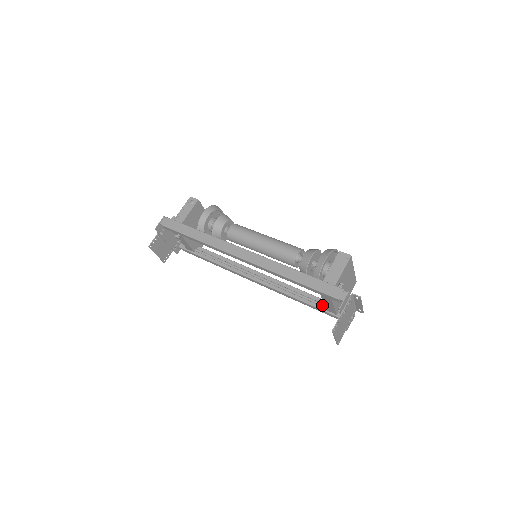
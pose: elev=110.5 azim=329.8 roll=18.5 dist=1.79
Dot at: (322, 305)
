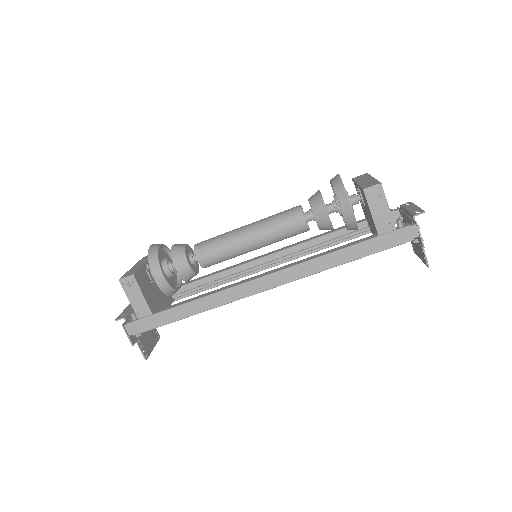
Dot at: (364, 231)
